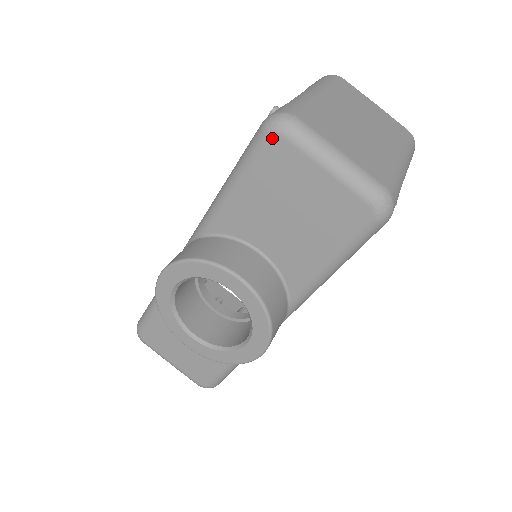
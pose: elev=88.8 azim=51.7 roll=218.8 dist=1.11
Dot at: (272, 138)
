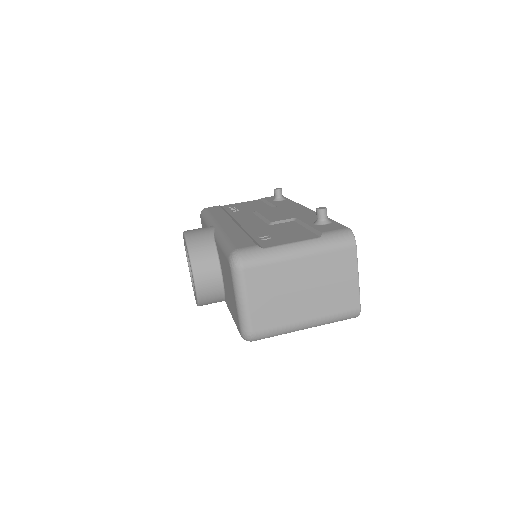
Dot at: (229, 263)
